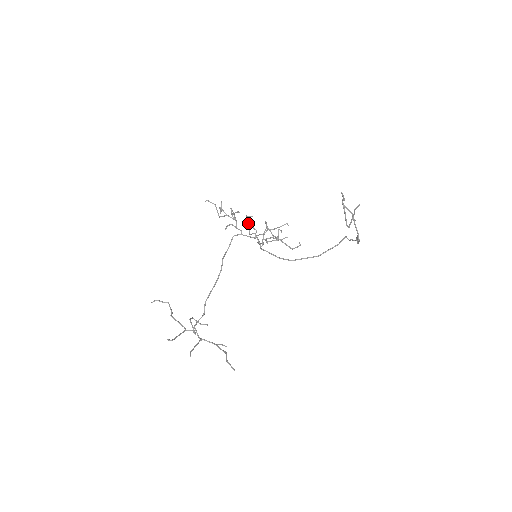
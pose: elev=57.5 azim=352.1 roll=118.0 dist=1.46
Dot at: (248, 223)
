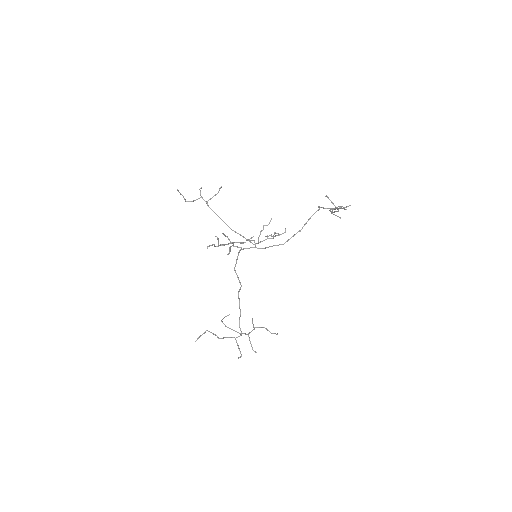
Dot at: occluded
